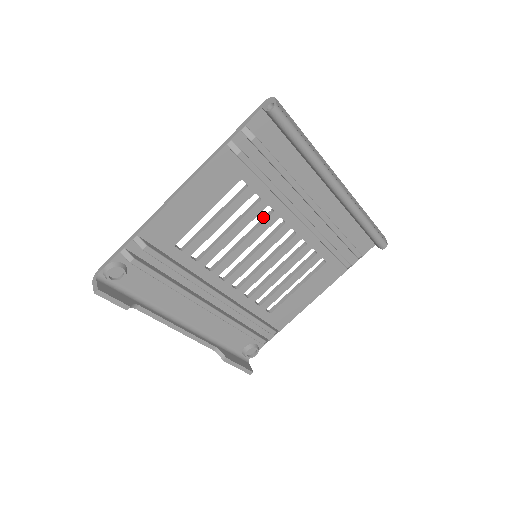
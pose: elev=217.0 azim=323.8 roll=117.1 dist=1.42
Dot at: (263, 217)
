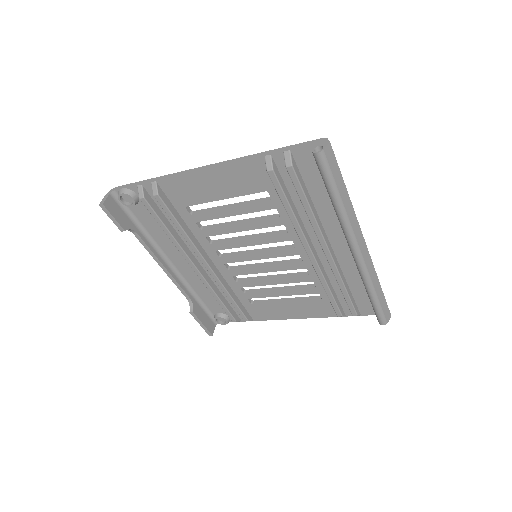
Dot at: occluded
